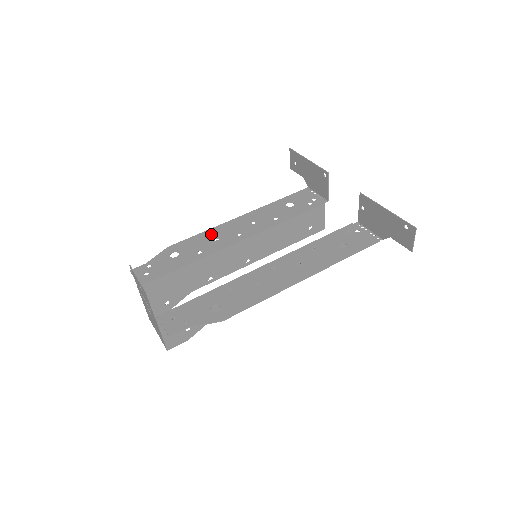
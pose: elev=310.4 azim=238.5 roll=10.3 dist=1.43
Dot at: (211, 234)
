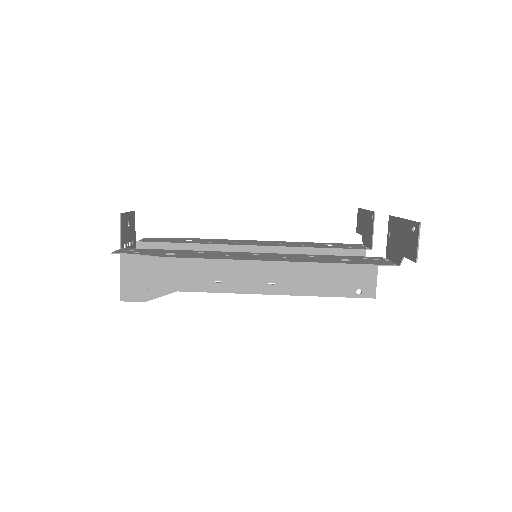
Dot at: (234, 240)
